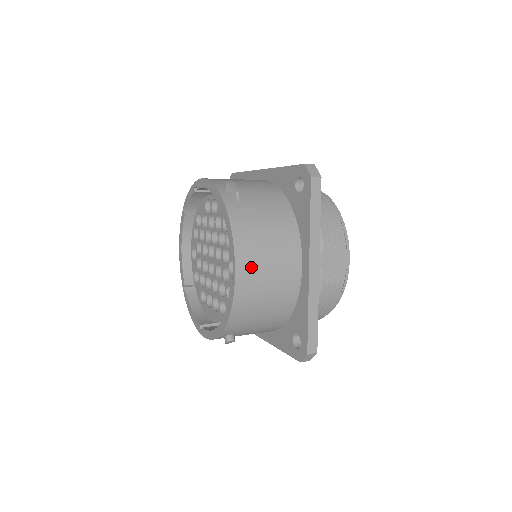
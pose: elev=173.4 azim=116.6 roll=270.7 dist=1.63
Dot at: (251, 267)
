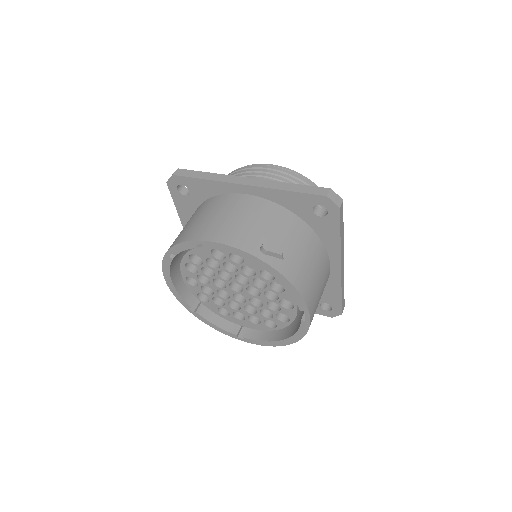
Dot at: (315, 304)
